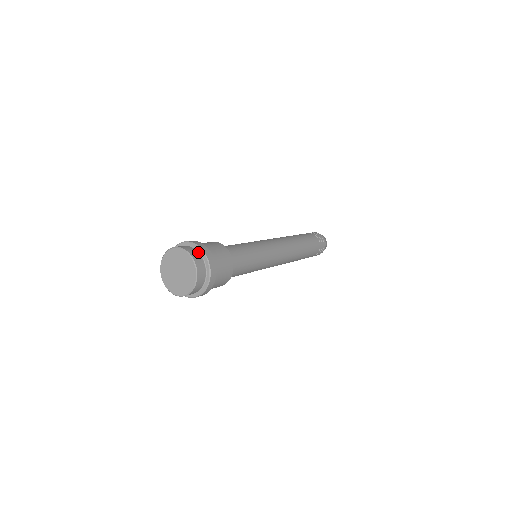
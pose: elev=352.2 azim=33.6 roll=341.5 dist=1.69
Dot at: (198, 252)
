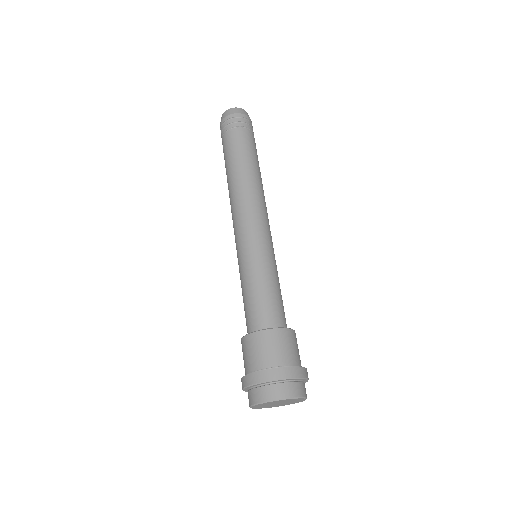
Dot at: (294, 381)
